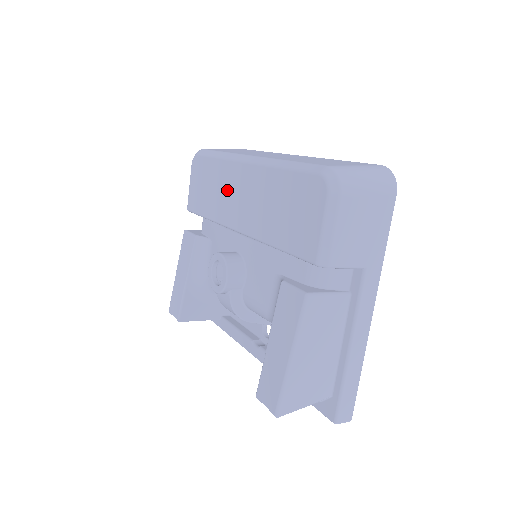
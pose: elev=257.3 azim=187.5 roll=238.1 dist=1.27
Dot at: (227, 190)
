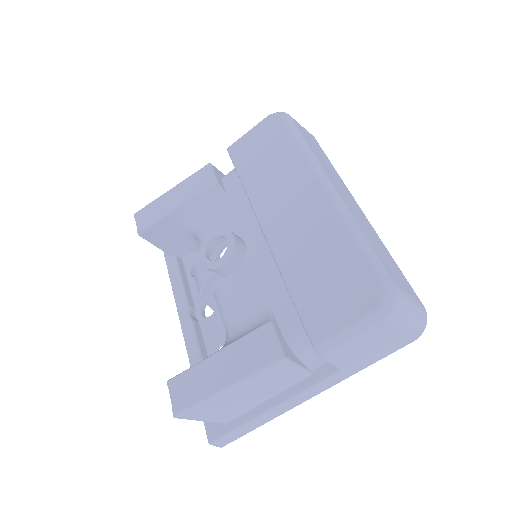
Dot at: (284, 185)
